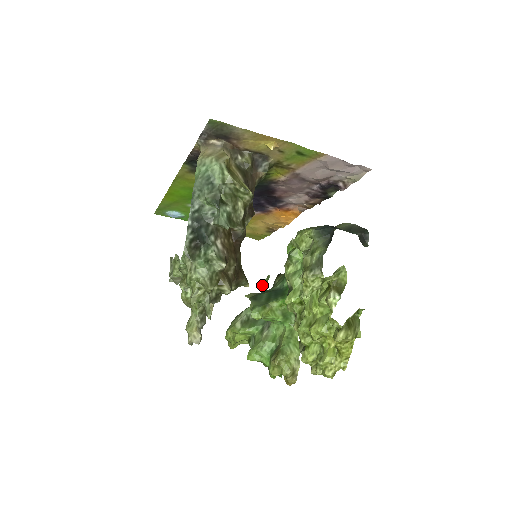
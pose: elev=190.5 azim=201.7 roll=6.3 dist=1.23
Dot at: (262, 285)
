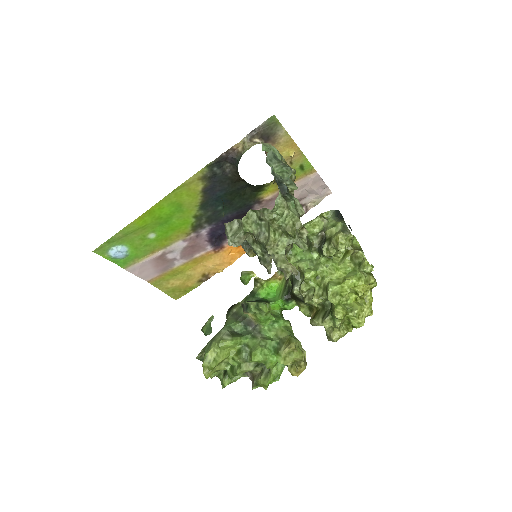
Dot at: (206, 327)
